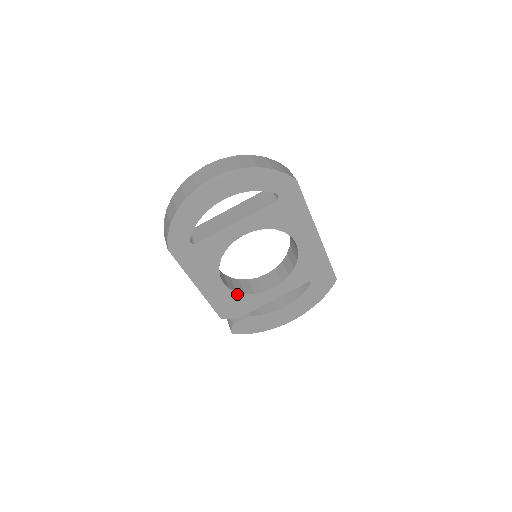
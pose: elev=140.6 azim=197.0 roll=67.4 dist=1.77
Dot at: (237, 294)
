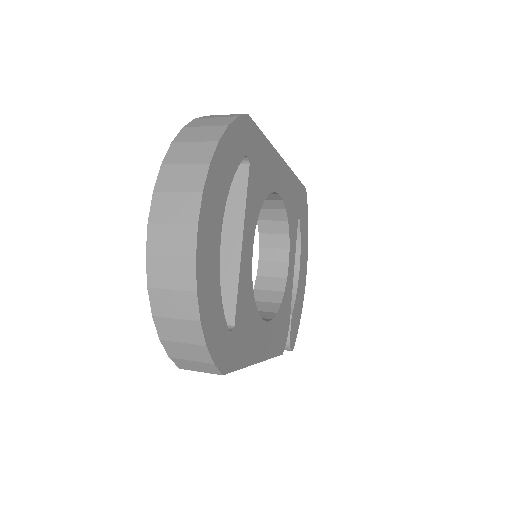
Dot at: (278, 314)
